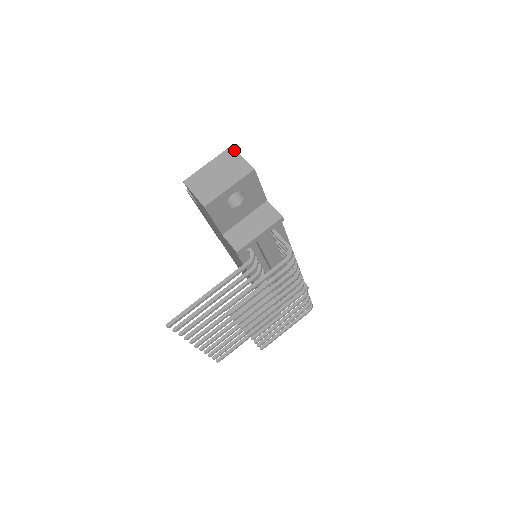
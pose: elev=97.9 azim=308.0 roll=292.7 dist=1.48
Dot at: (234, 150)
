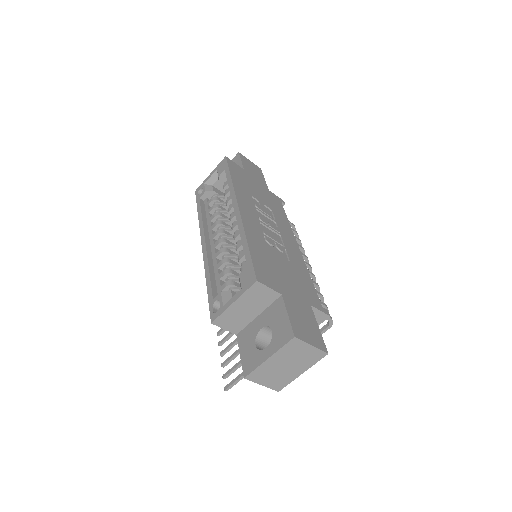
Dot at: (300, 341)
